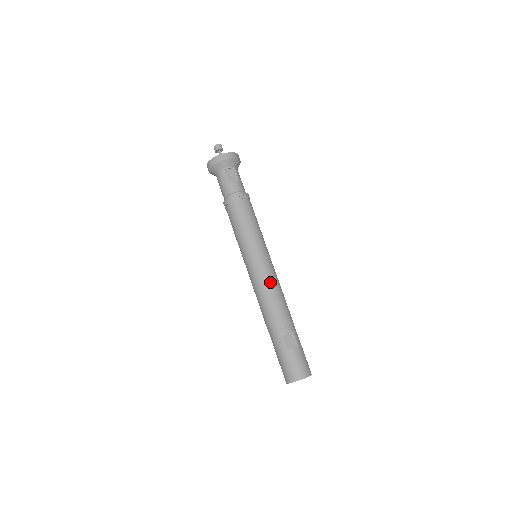
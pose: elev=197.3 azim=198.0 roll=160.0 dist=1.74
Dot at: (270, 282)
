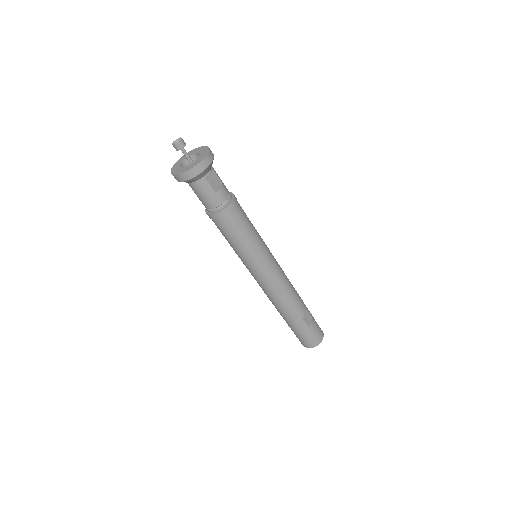
Dot at: (282, 279)
